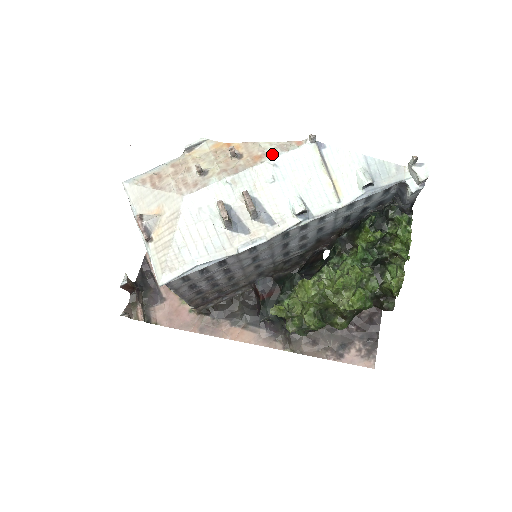
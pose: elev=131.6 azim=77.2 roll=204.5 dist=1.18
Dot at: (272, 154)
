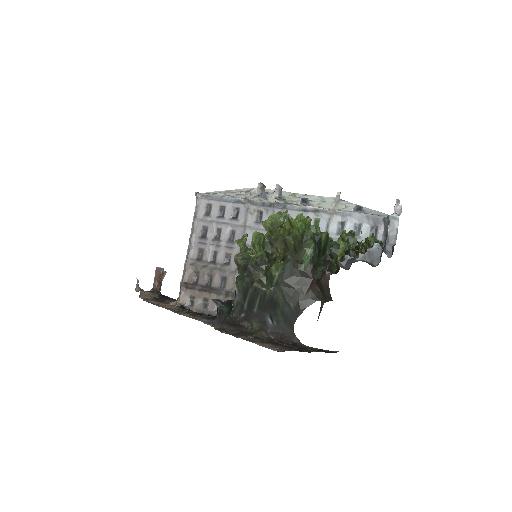
Dot at: occluded
